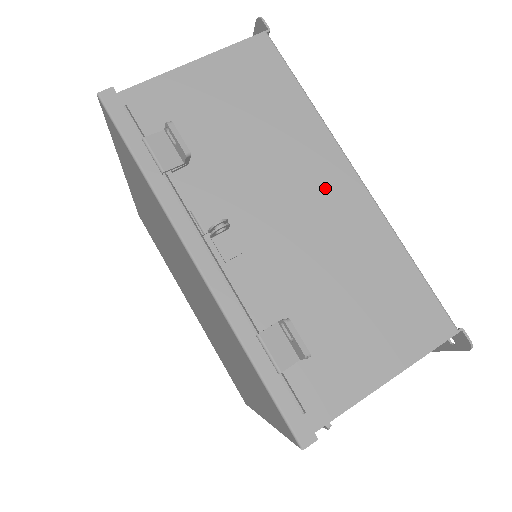
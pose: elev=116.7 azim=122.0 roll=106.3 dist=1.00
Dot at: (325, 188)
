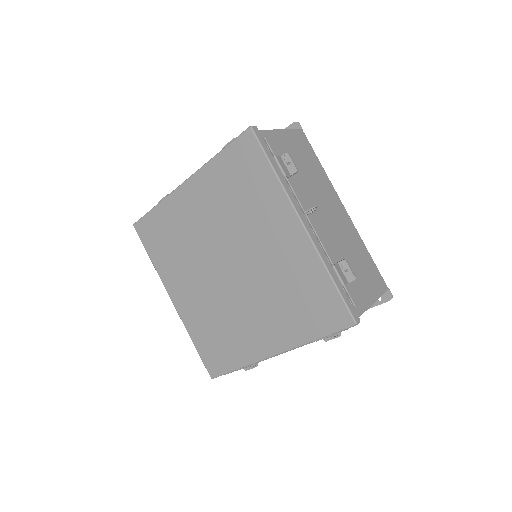
Dot at: (336, 209)
